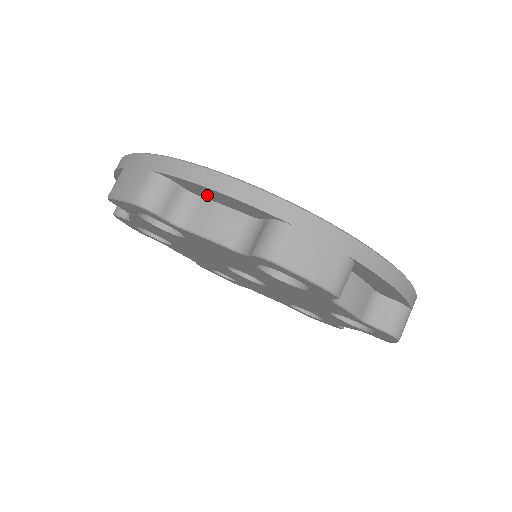
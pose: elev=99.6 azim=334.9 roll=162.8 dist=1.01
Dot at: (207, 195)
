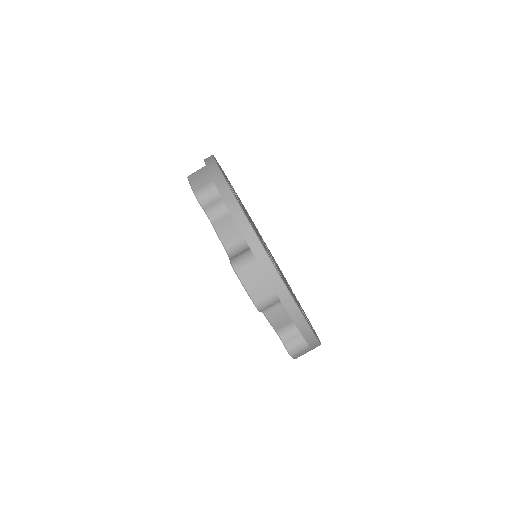
Dot at: occluded
